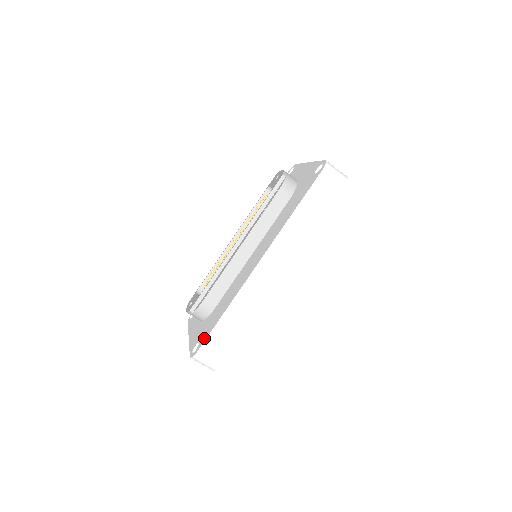
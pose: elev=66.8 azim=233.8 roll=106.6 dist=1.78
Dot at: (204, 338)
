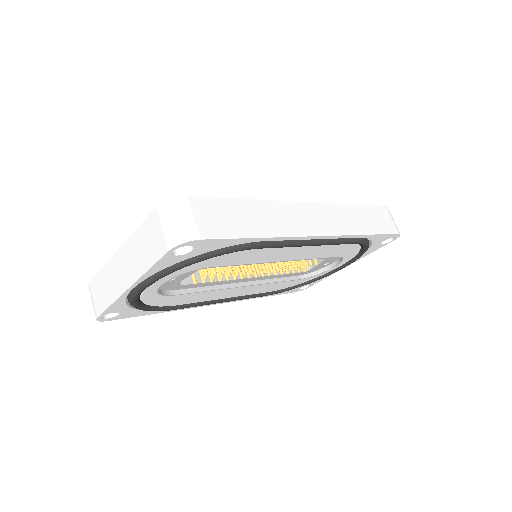
Dot at: occluded
